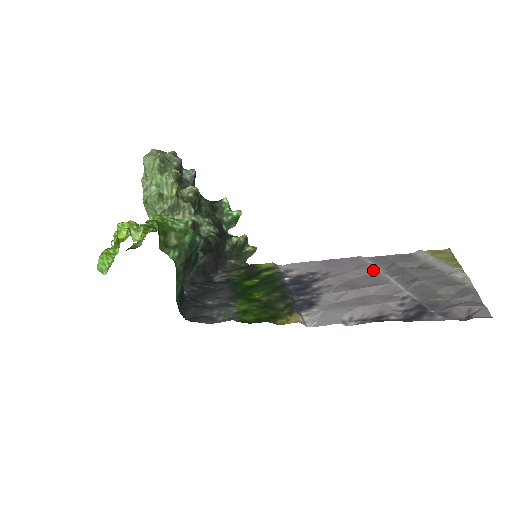
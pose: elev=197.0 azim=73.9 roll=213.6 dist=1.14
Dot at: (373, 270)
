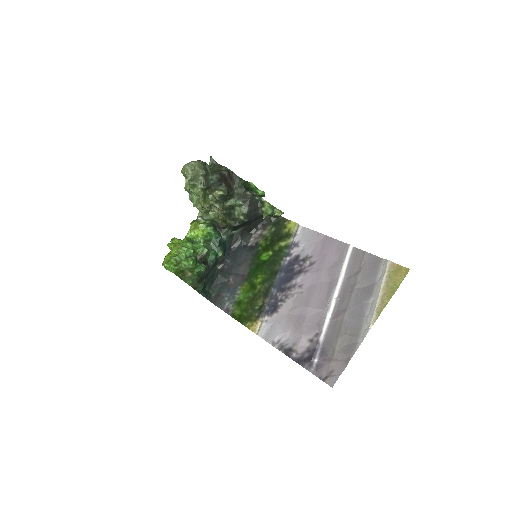
Dot at: (336, 279)
